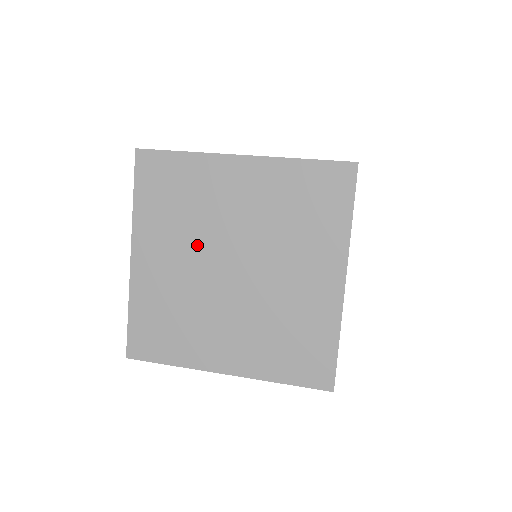
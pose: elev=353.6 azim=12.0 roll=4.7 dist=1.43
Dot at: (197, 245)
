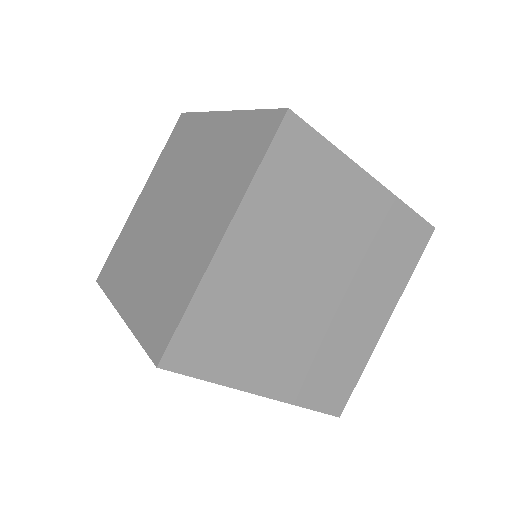
Dot at: (299, 251)
